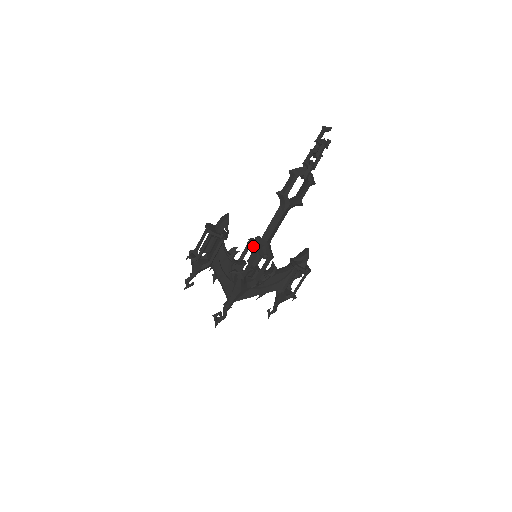
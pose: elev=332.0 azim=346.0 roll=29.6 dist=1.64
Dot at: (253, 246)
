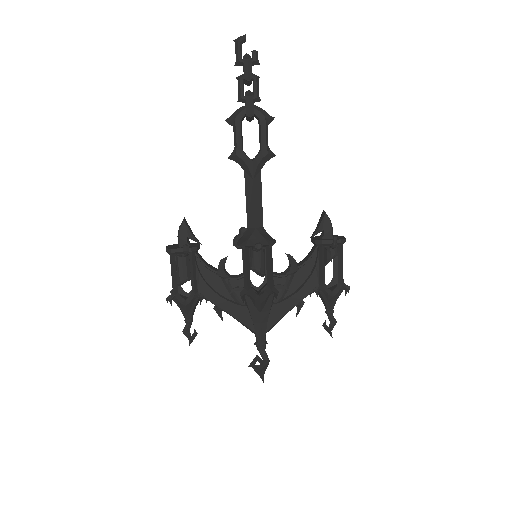
Dot at: (238, 243)
